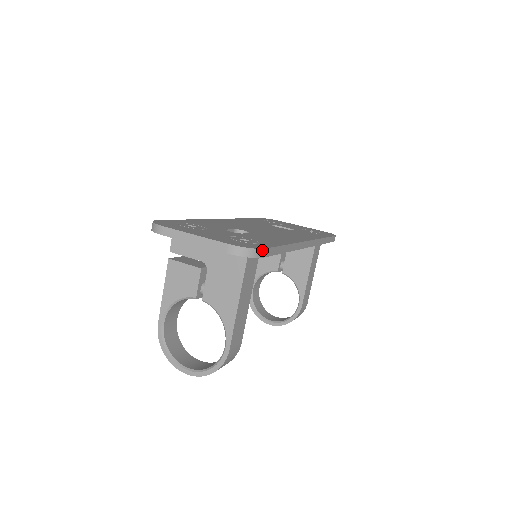
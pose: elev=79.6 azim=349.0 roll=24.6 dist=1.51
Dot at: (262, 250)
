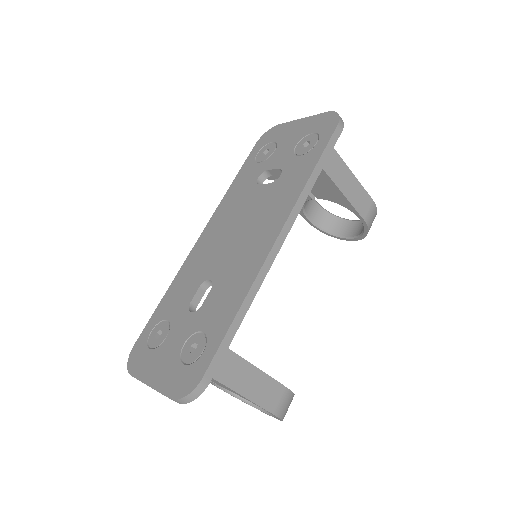
Dot at: (200, 383)
